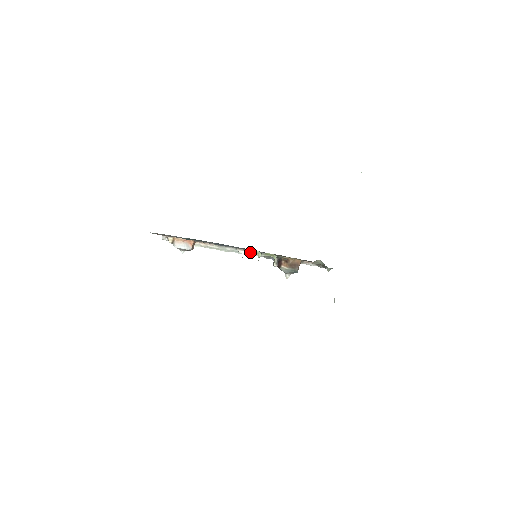
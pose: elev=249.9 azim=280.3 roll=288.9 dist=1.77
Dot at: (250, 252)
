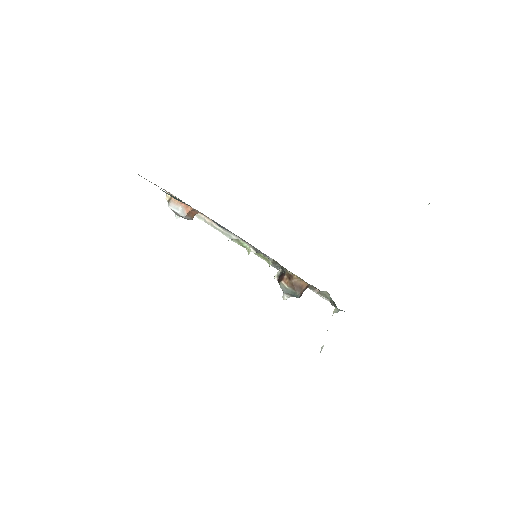
Dot at: (238, 242)
